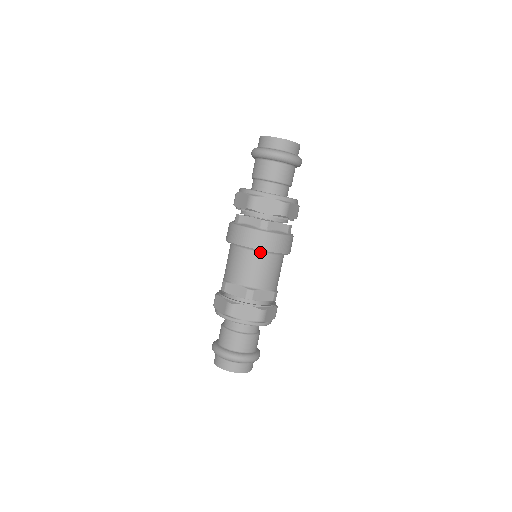
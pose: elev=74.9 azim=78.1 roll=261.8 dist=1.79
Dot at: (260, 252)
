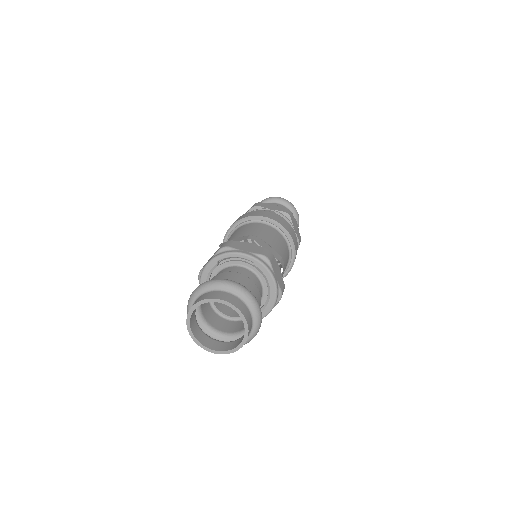
Dot at: (265, 224)
